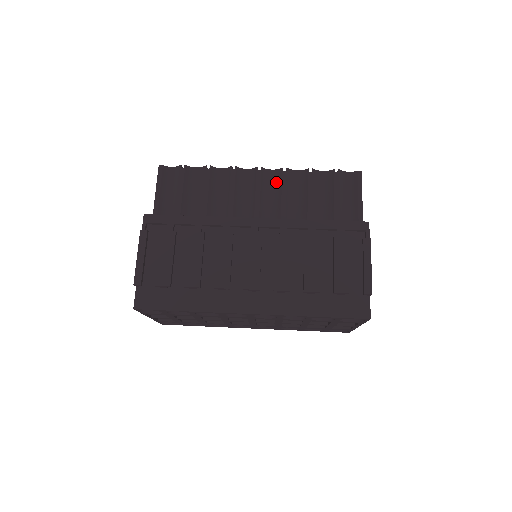
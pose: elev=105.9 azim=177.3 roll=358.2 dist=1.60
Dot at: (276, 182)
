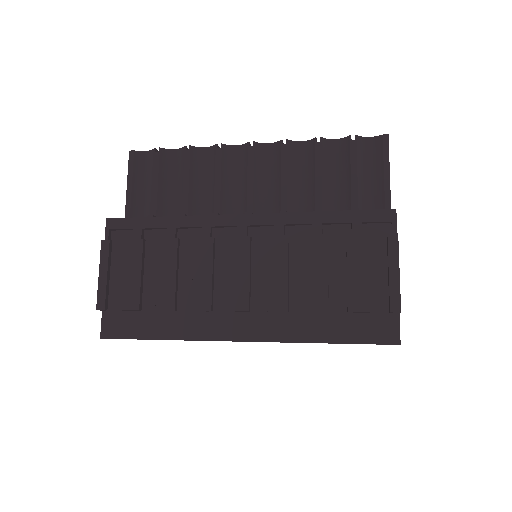
Dot at: (274, 160)
